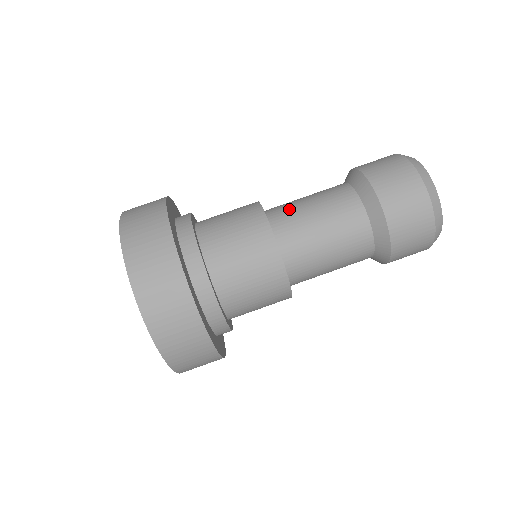
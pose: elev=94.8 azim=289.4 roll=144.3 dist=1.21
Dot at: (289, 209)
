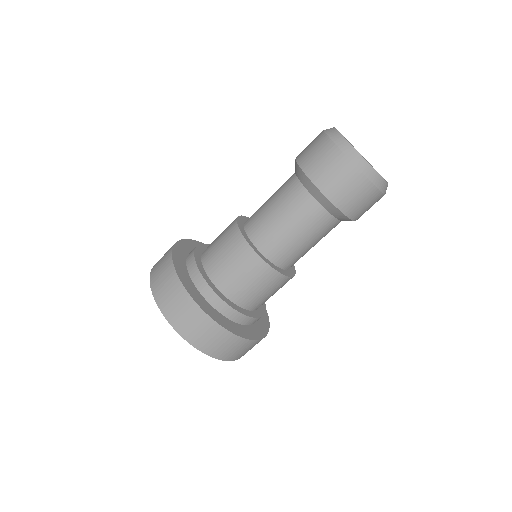
Dot at: (271, 235)
